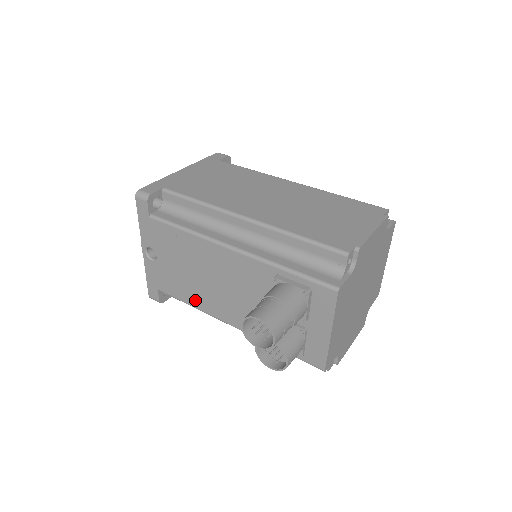
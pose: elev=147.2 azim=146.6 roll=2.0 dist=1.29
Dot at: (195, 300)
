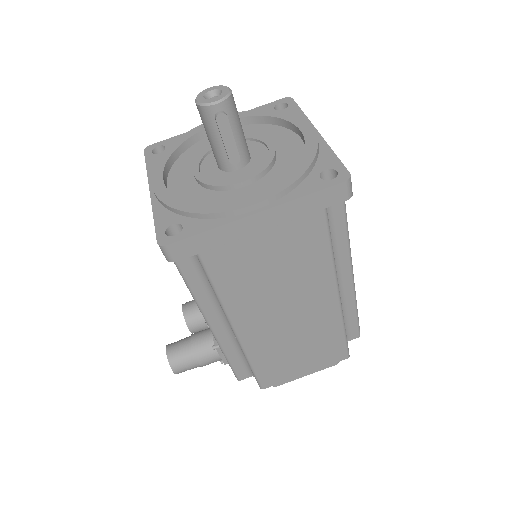
Dot at: occluded
